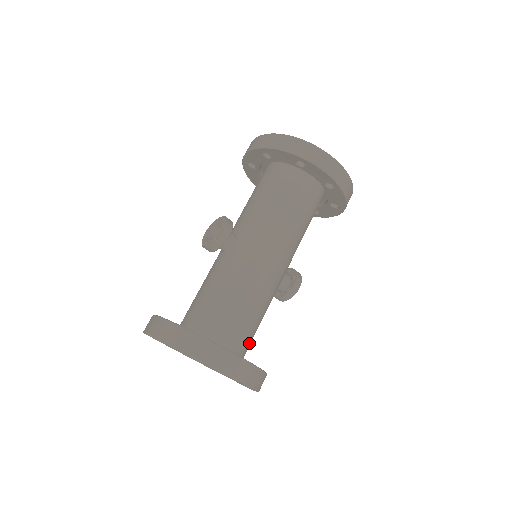
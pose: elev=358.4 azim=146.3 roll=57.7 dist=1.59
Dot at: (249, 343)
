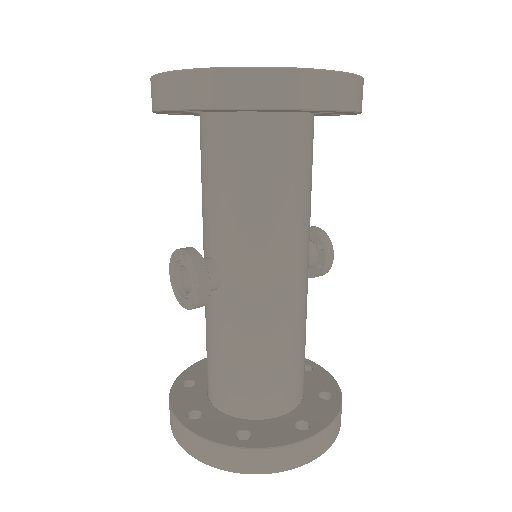
Dot at: (303, 373)
